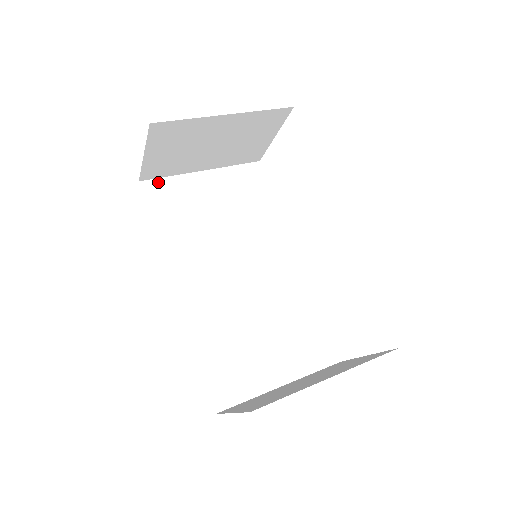
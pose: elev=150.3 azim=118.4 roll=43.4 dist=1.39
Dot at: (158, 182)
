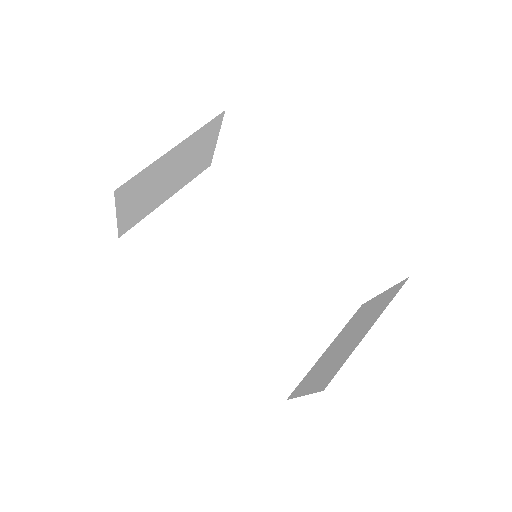
Dot at: (135, 230)
